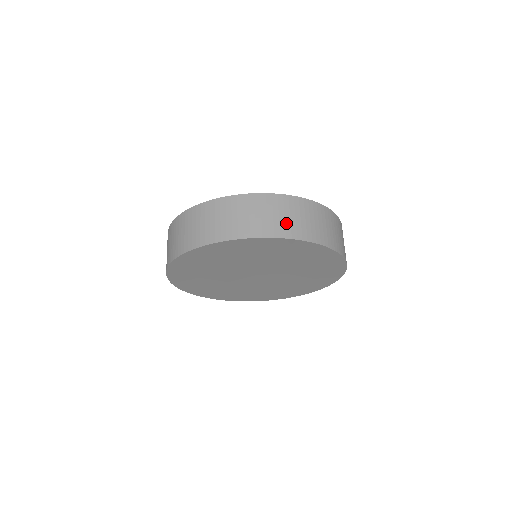
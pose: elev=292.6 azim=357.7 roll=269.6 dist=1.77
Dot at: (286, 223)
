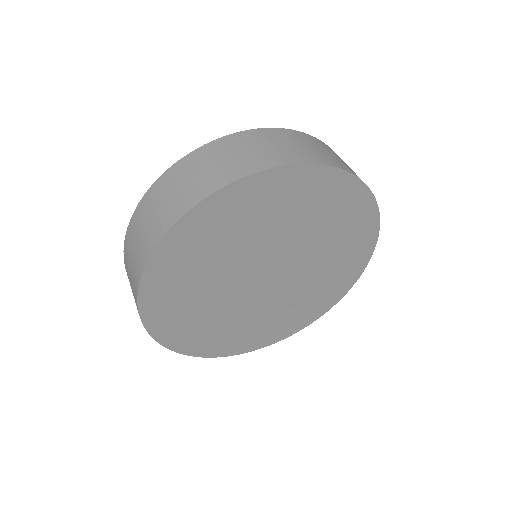
Dot at: occluded
